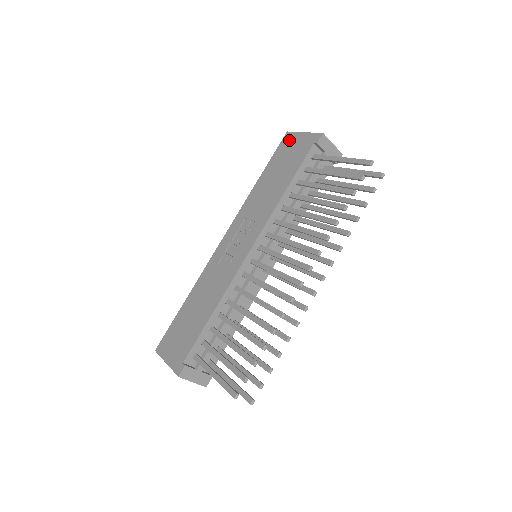
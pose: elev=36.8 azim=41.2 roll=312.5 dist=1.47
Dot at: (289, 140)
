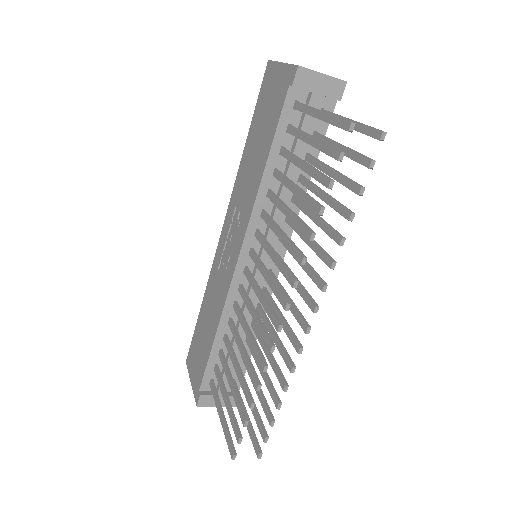
Dot at: (269, 77)
